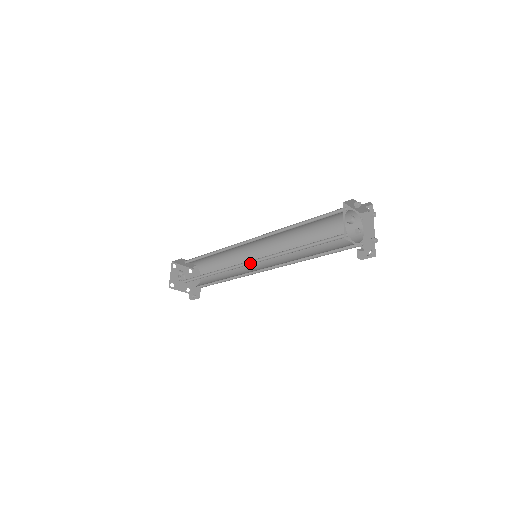
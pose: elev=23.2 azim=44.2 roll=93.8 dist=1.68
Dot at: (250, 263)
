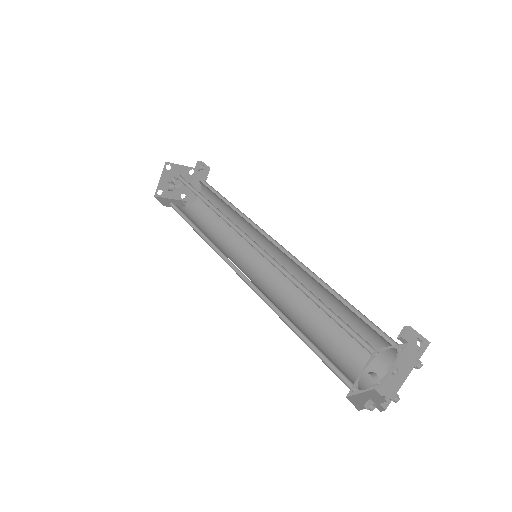
Dot at: (240, 272)
